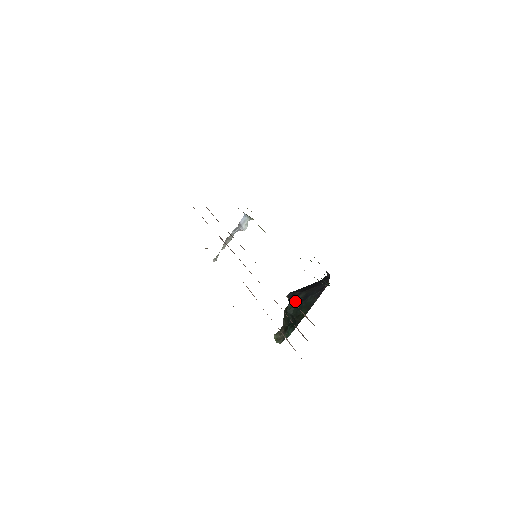
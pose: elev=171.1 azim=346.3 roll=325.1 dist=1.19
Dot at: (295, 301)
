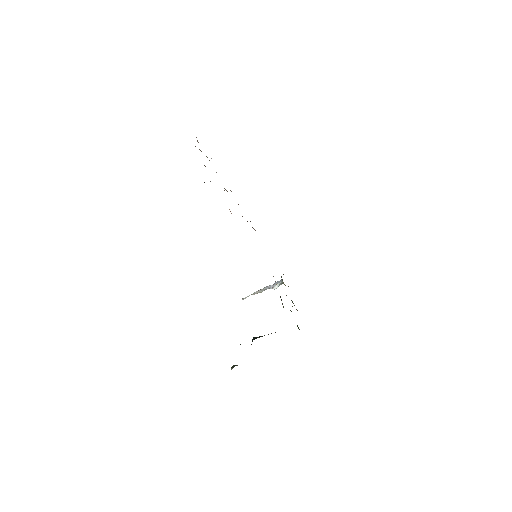
Dot at: occluded
